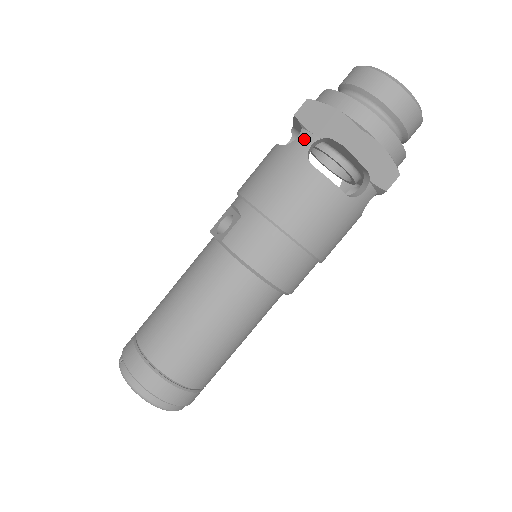
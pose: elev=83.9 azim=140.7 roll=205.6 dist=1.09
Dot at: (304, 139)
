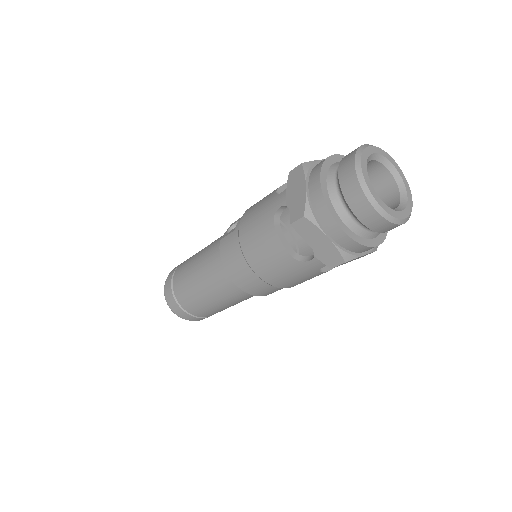
Dot at: (281, 198)
